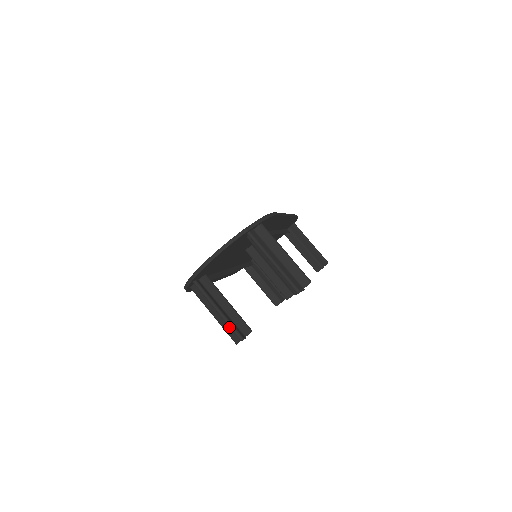
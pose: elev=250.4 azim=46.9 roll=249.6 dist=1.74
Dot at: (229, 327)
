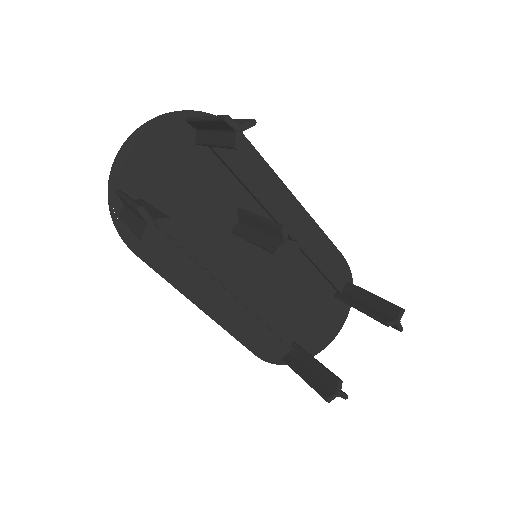
Dot at: (139, 222)
